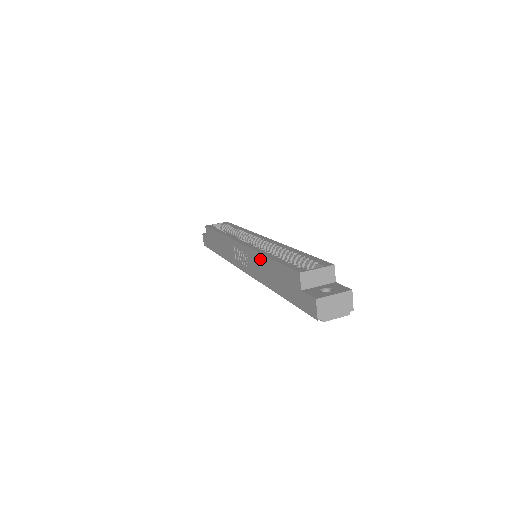
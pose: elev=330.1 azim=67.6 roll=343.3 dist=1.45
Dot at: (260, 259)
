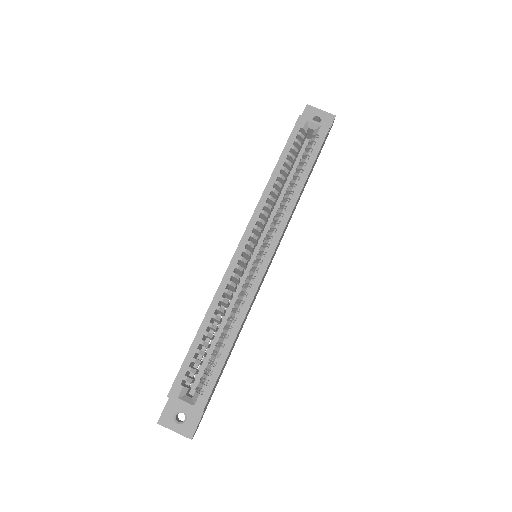
Dot at: (211, 303)
